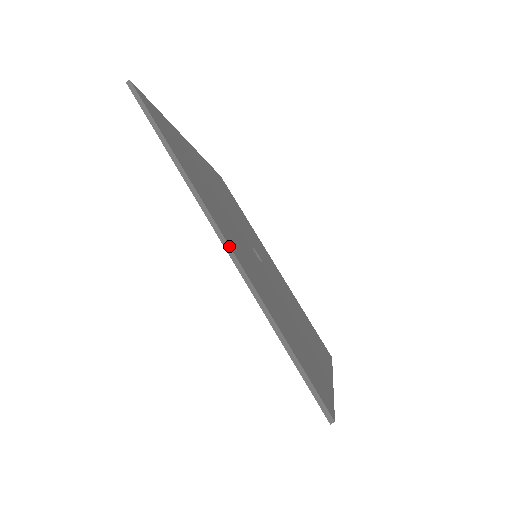
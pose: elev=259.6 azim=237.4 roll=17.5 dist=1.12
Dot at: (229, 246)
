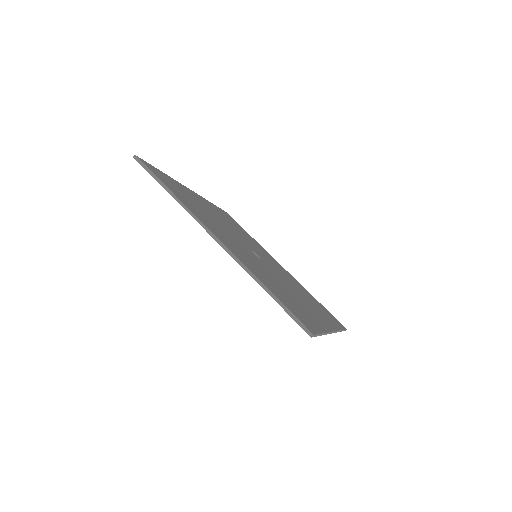
Dot at: (219, 240)
